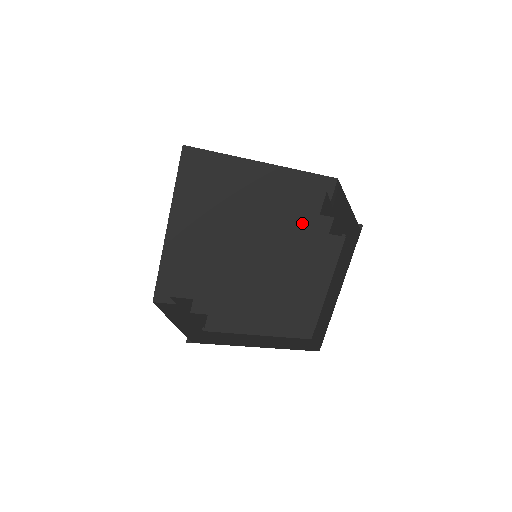
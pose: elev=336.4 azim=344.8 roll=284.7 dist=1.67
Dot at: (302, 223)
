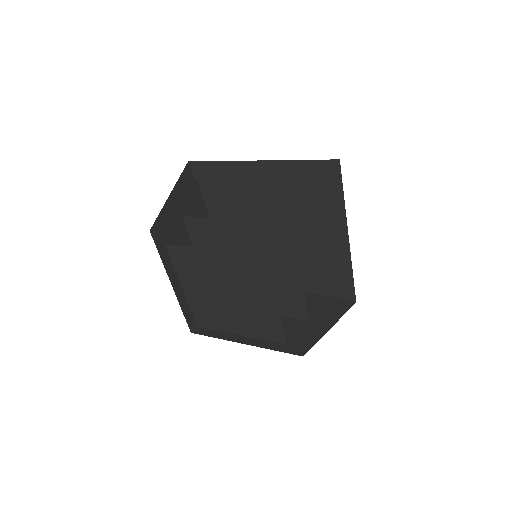
Dot at: (261, 231)
